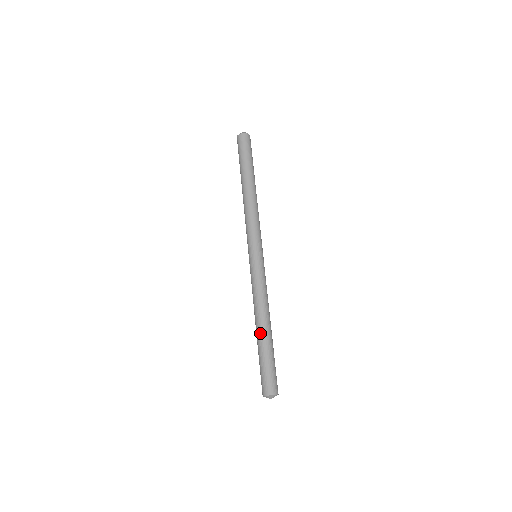
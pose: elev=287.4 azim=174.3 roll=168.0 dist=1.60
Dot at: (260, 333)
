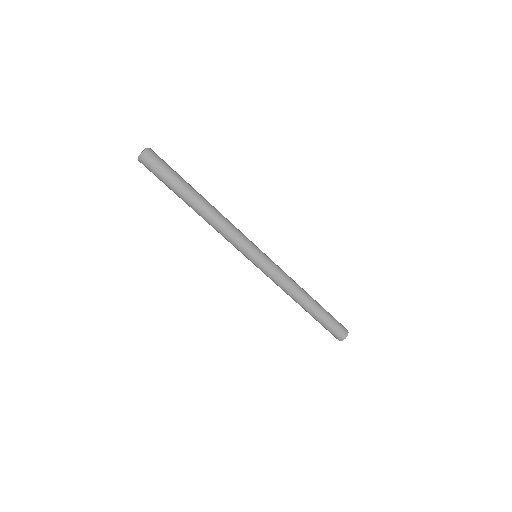
Dot at: (306, 310)
